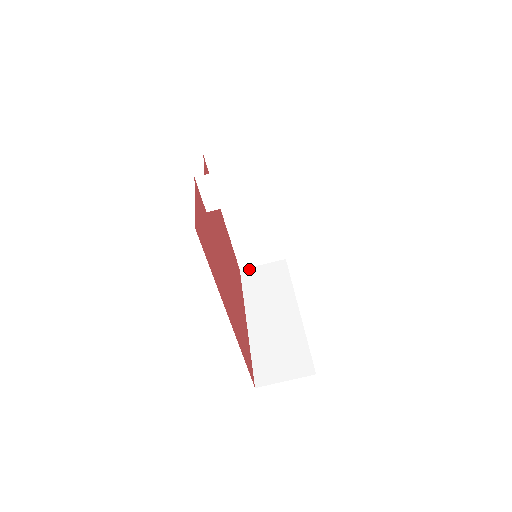
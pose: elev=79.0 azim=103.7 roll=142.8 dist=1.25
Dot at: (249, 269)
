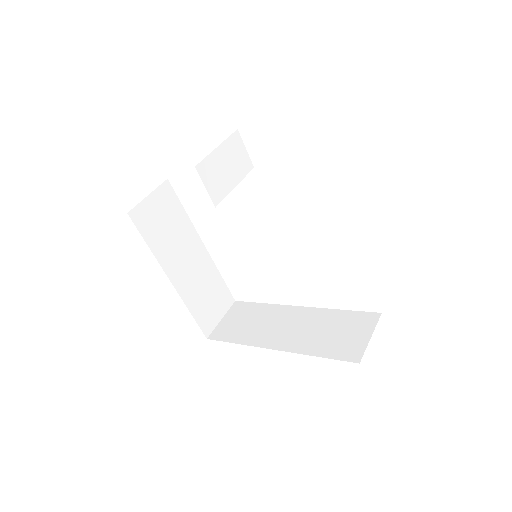
Dot at: (215, 331)
